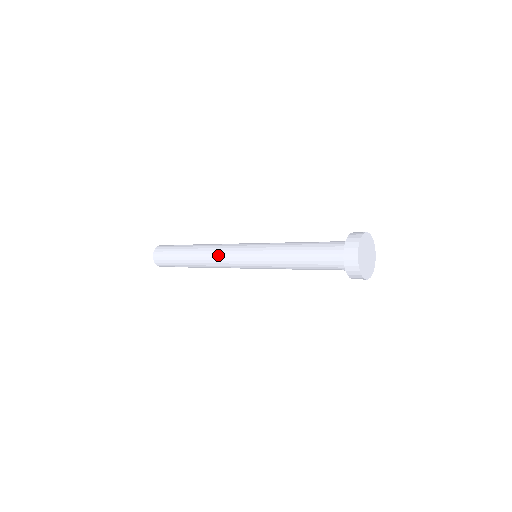
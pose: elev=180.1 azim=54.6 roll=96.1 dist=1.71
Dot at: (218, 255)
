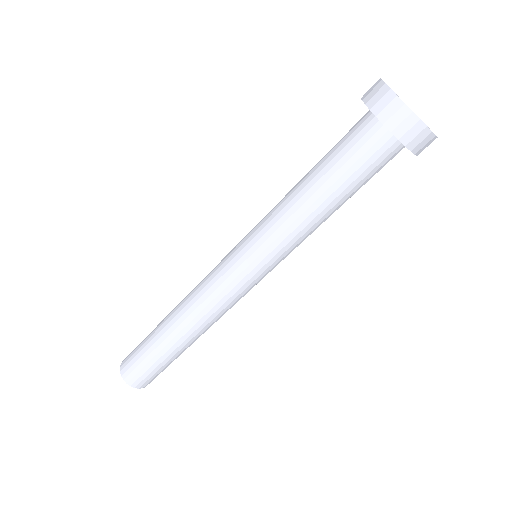
Dot at: (202, 291)
